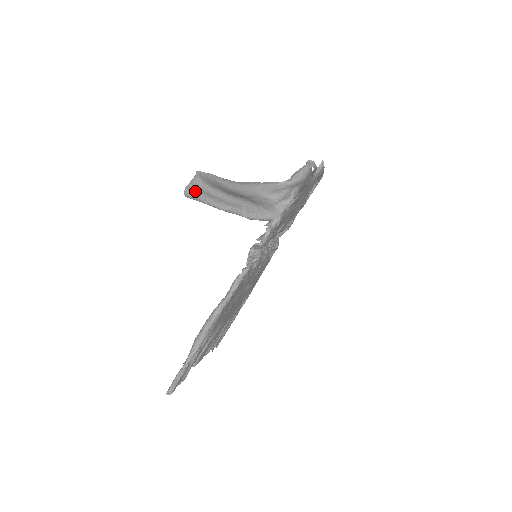
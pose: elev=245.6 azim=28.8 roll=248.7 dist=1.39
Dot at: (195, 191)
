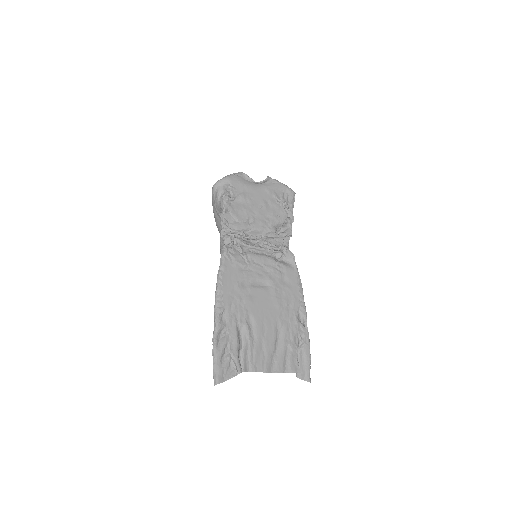
Dot at: occluded
